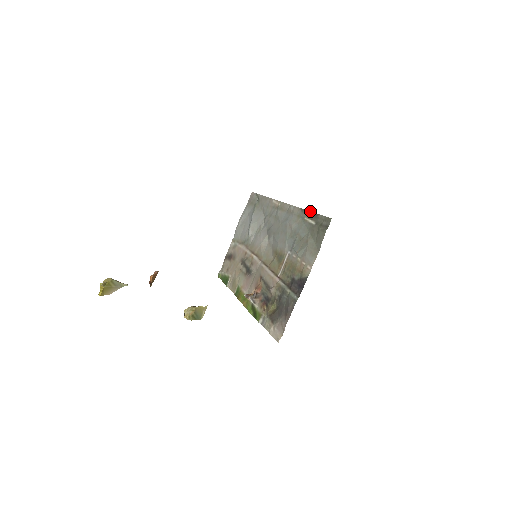
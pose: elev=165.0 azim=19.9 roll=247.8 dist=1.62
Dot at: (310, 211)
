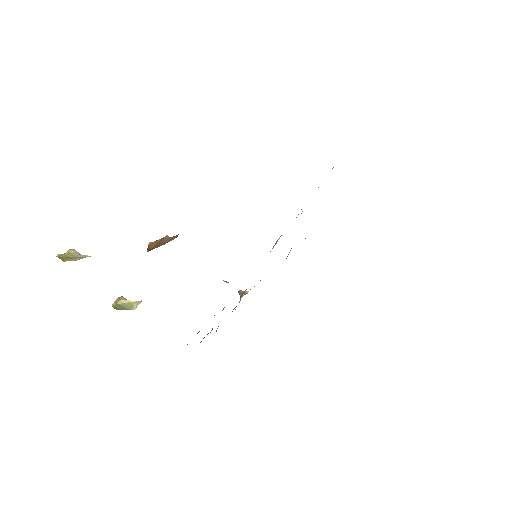
Dot at: occluded
